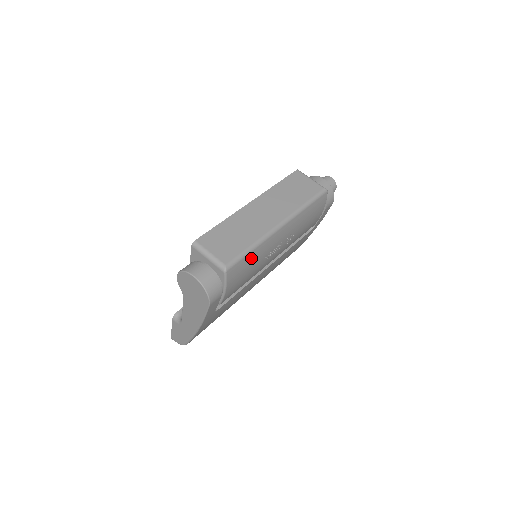
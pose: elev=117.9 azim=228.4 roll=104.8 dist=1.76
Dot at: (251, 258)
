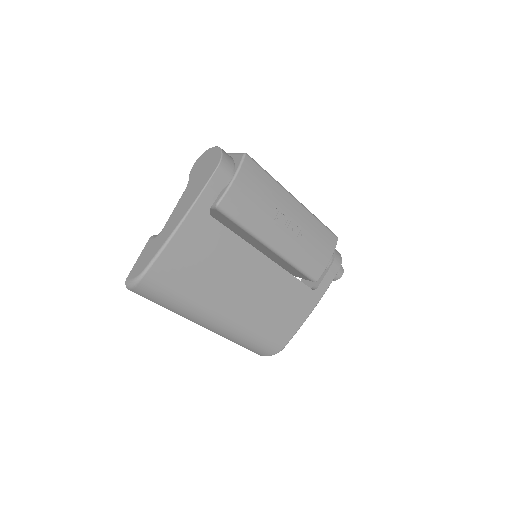
Dot at: (266, 182)
